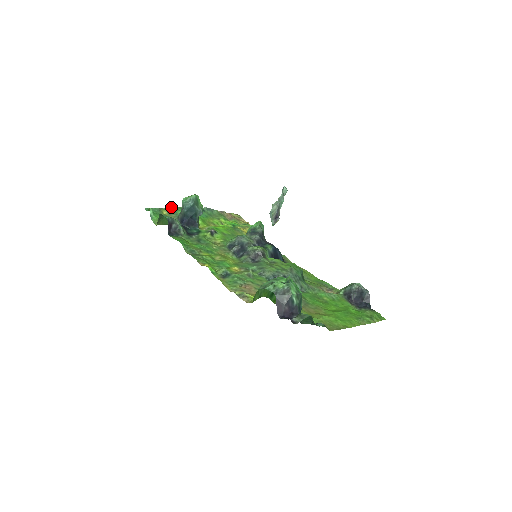
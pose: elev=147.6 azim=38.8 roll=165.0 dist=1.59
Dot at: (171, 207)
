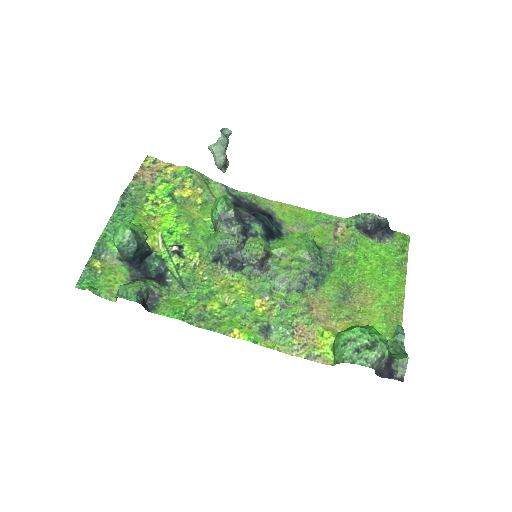
Dot at: (94, 248)
